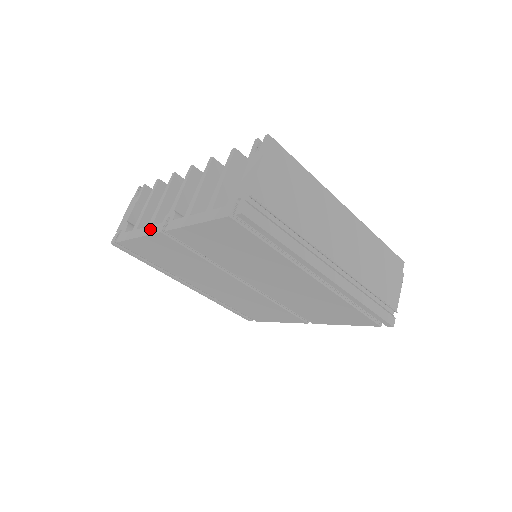
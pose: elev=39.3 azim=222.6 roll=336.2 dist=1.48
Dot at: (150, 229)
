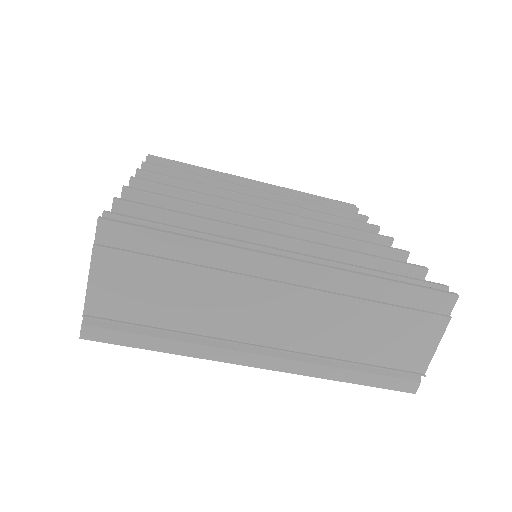
Dot at: occluded
